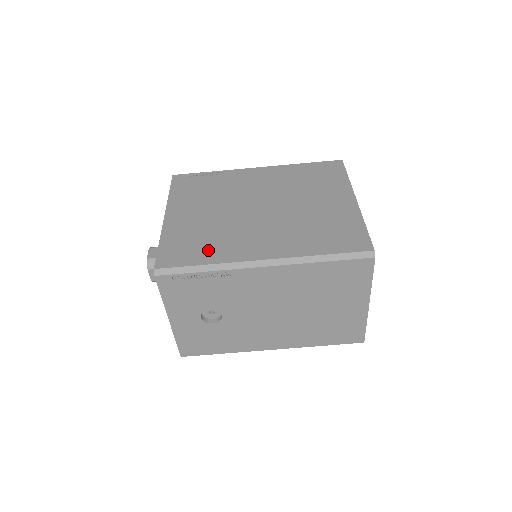
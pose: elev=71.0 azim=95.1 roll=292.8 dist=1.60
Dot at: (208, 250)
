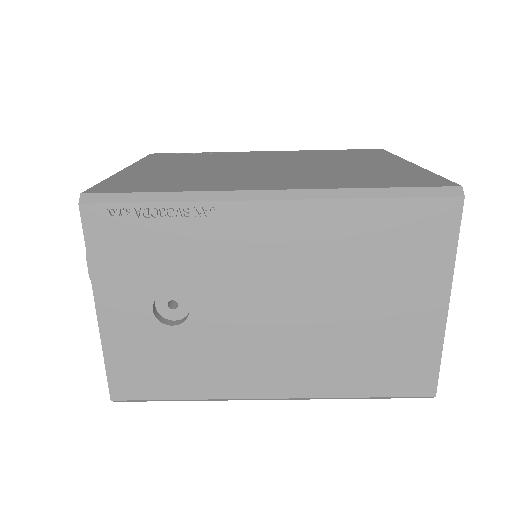
Dot at: (179, 184)
